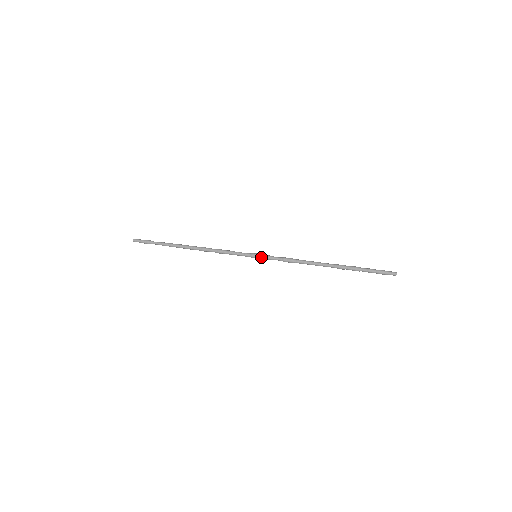
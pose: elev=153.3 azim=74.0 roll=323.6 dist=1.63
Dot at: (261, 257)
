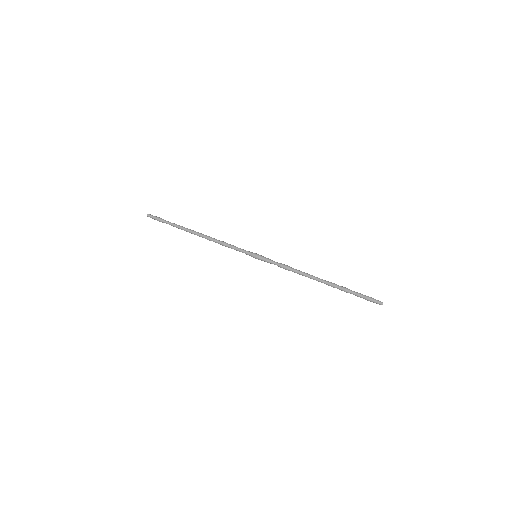
Dot at: (261, 257)
